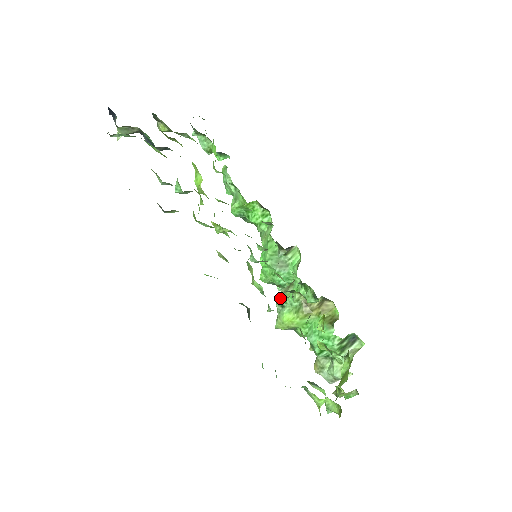
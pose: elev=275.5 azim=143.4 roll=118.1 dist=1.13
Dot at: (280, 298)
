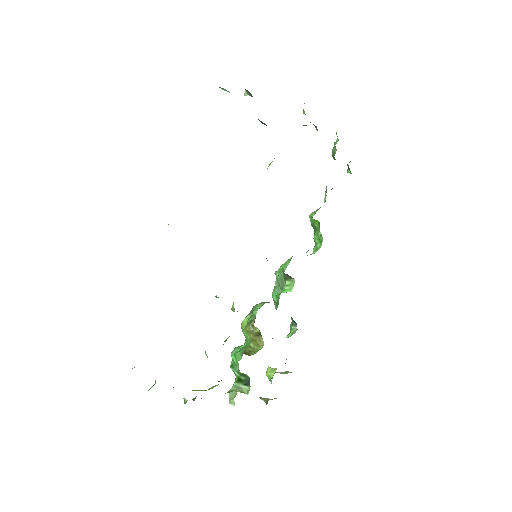
Dot at: occluded
